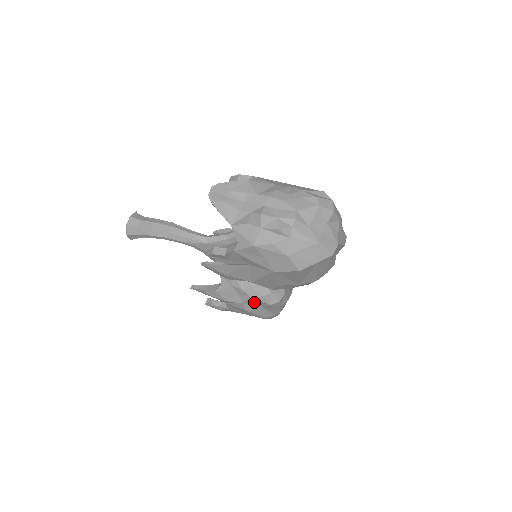
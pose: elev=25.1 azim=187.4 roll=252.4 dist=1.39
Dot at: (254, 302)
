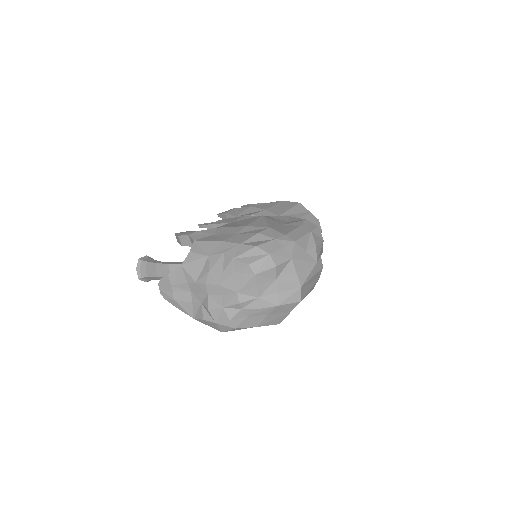
Dot at: occluded
